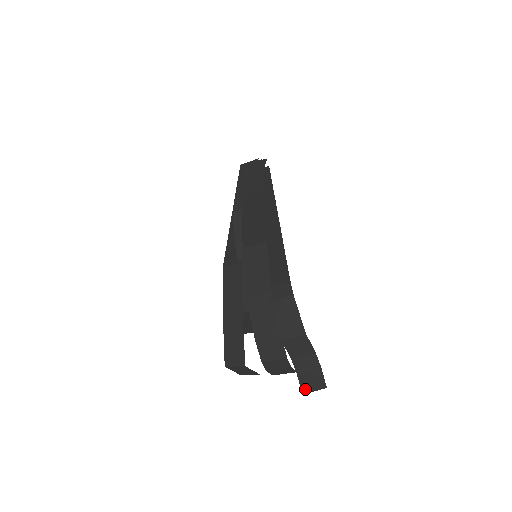
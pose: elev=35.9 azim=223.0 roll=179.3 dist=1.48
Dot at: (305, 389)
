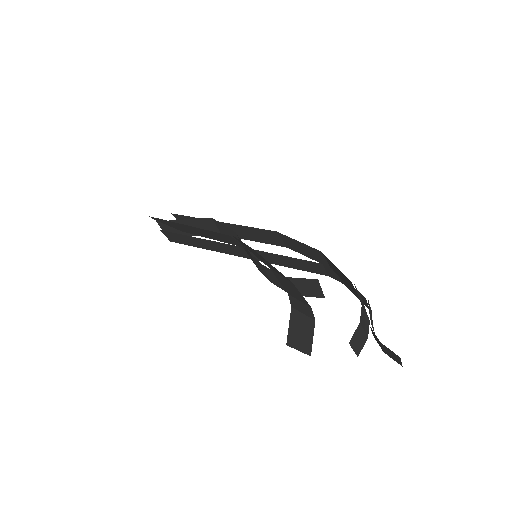
Dot at: occluded
